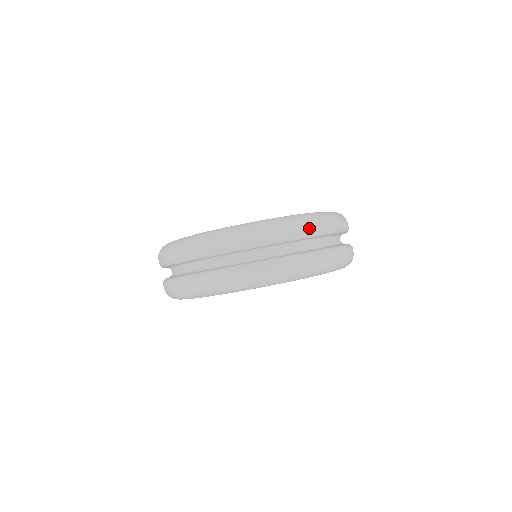
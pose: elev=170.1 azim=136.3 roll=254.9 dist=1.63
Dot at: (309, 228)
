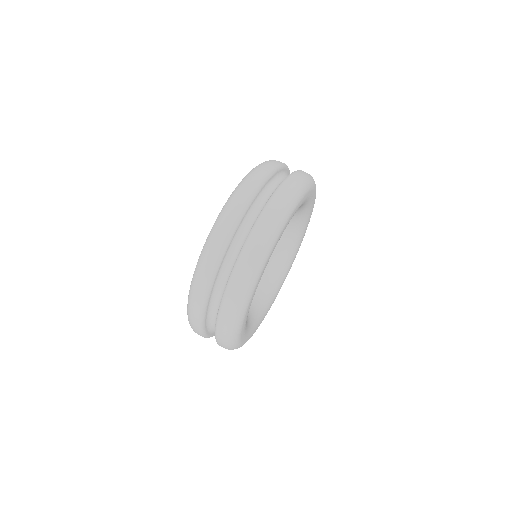
Dot at: (266, 167)
